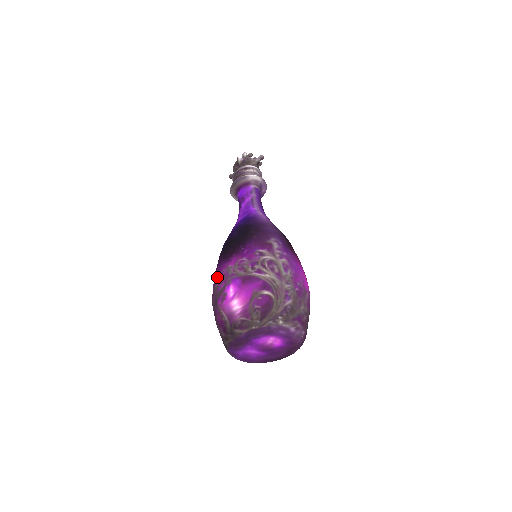
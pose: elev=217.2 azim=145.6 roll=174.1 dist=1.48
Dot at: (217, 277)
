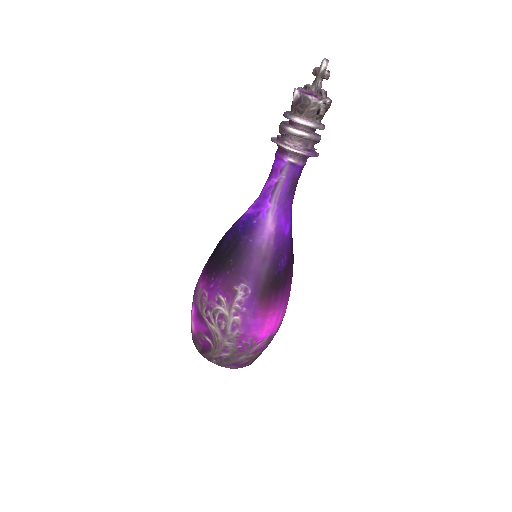
Dot at: (199, 277)
